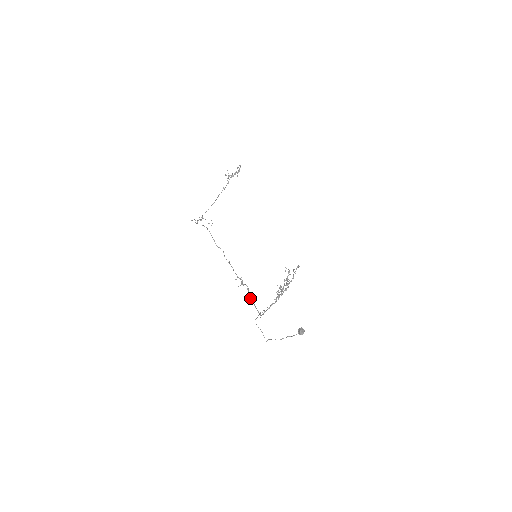
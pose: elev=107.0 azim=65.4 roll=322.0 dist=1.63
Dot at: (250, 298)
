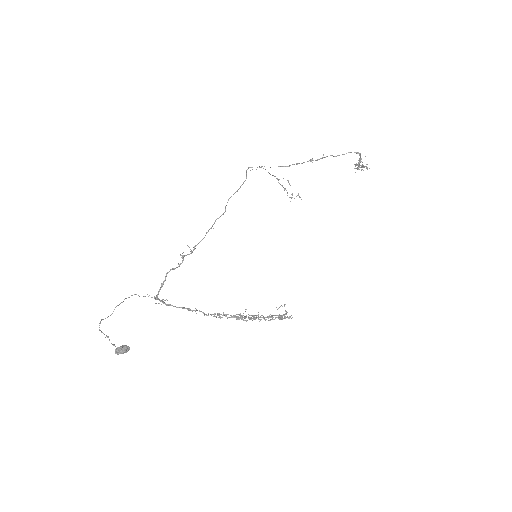
Dot at: (166, 274)
